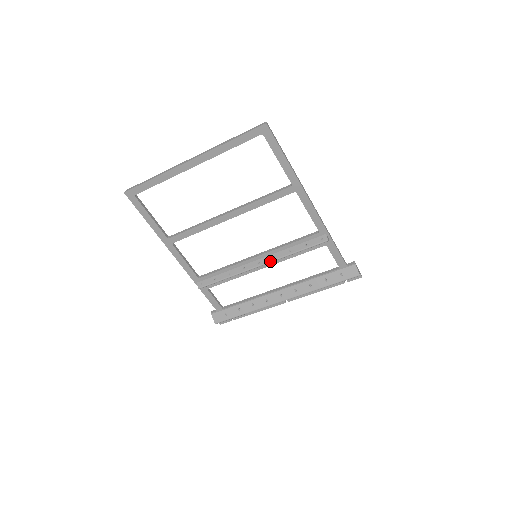
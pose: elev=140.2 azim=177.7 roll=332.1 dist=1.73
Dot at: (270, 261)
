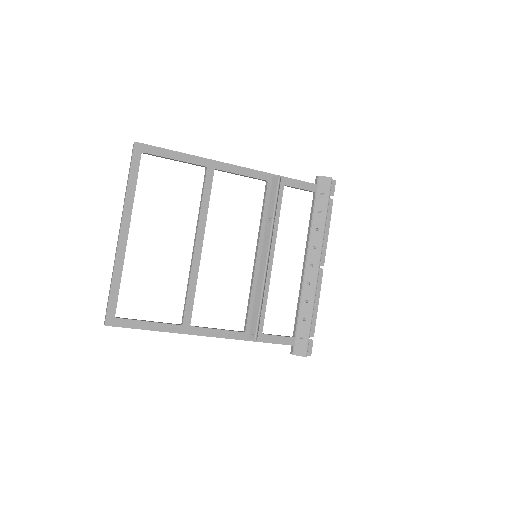
Dot at: (268, 244)
